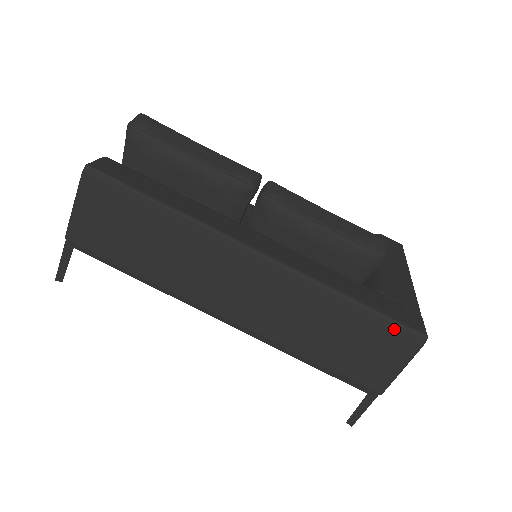
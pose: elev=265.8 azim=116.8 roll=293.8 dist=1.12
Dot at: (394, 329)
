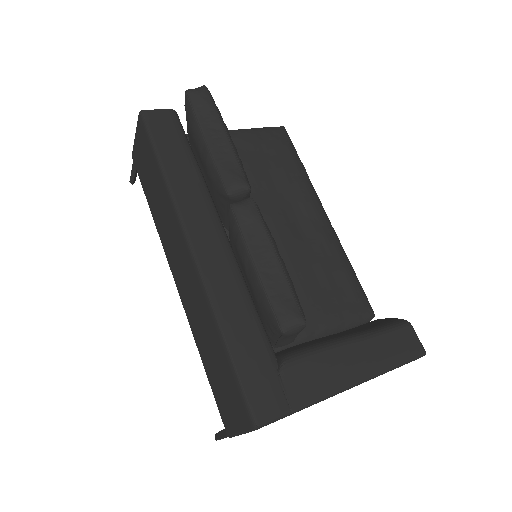
Dot at: (239, 394)
